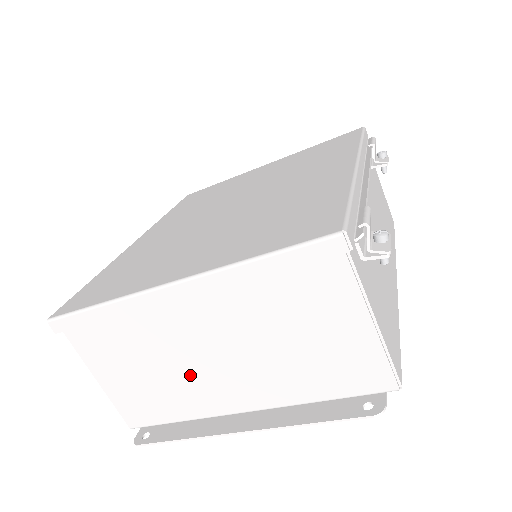
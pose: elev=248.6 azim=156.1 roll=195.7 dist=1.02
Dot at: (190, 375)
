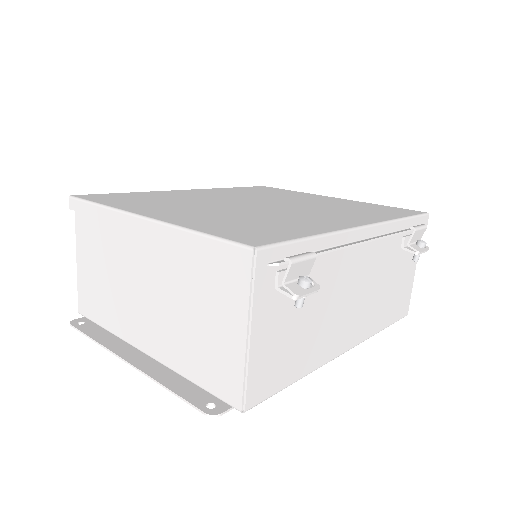
Dot at: (125, 297)
